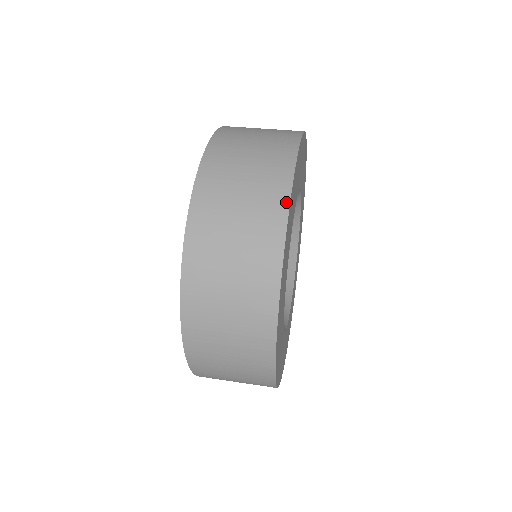
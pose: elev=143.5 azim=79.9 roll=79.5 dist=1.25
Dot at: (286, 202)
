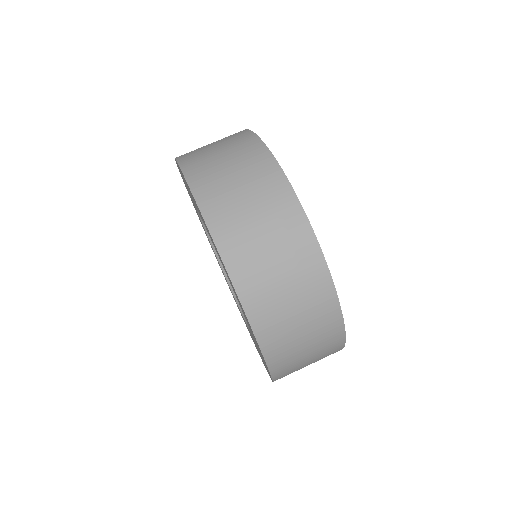
Dot at: occluded
